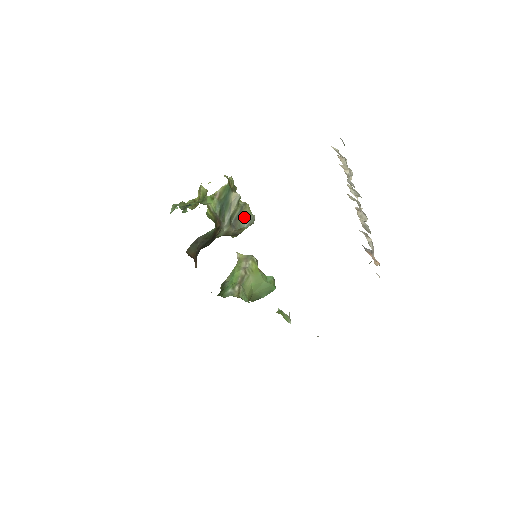
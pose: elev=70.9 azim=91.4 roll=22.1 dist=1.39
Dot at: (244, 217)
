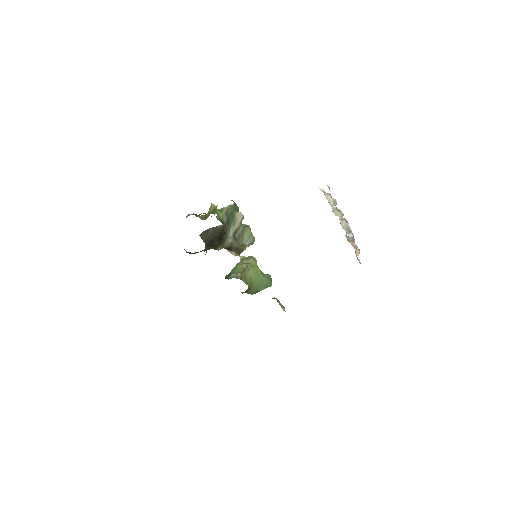
Dot at: (246, 236)
